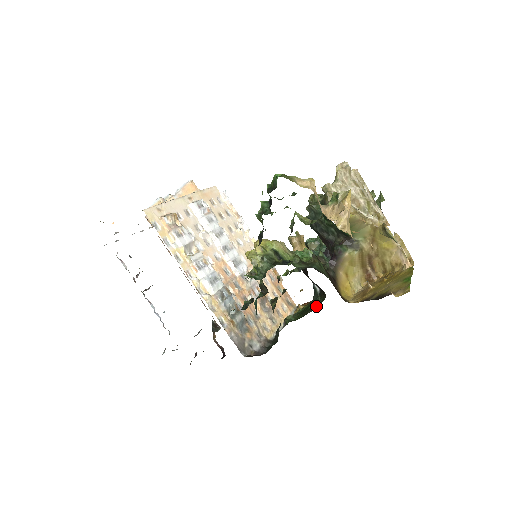
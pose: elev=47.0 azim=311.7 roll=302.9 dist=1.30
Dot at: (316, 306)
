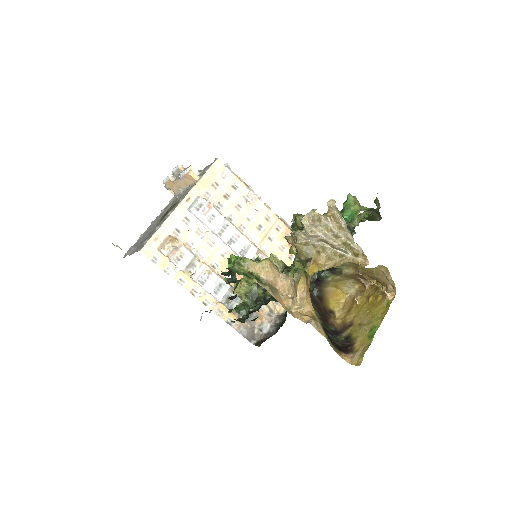
Dot at: occluded
